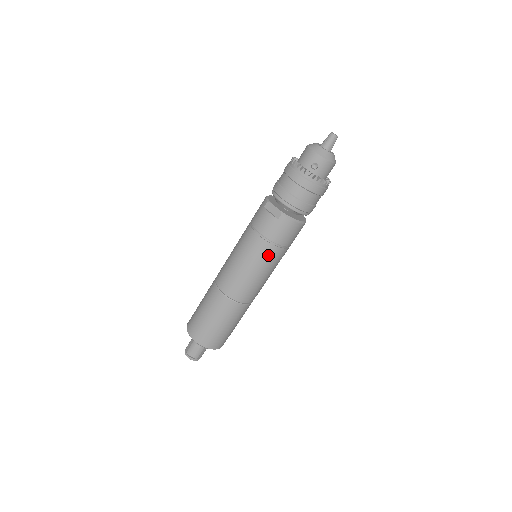
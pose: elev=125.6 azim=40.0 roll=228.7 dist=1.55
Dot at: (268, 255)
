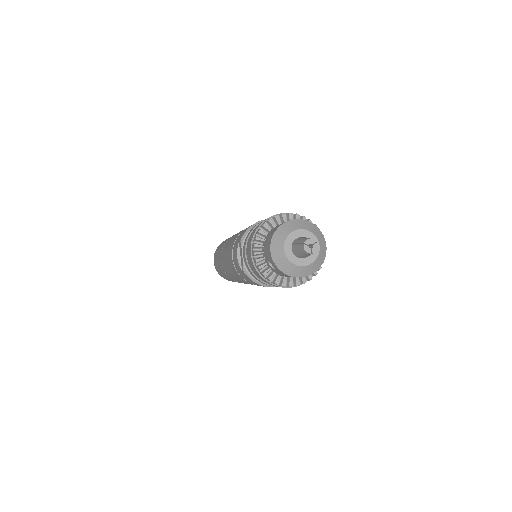
Dot at: (244, 281)
